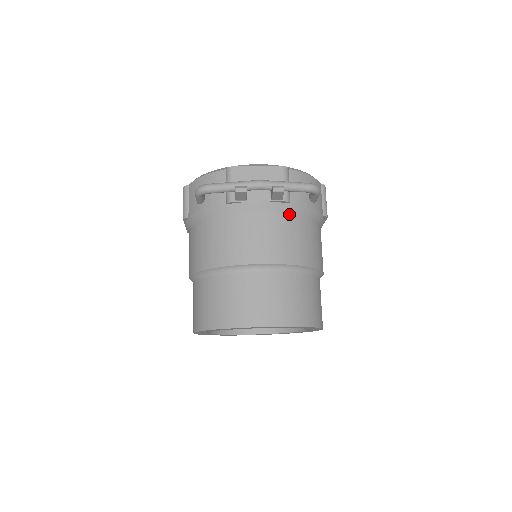
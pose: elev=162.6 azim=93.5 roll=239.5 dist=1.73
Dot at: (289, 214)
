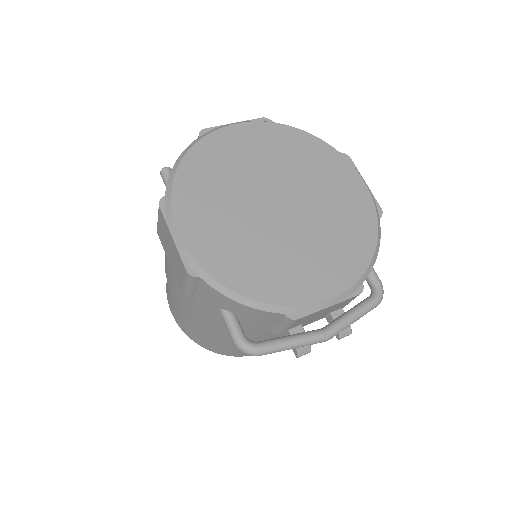
Dot at: occluded
